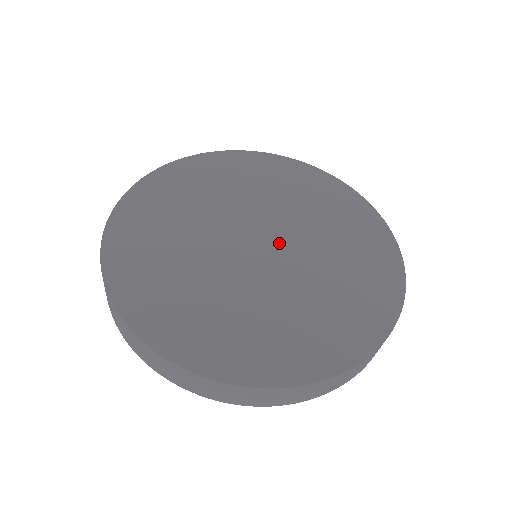
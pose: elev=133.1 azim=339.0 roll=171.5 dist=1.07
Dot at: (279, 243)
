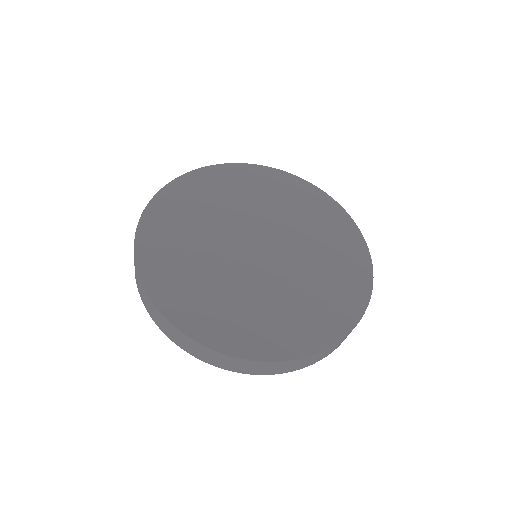
Dot at: (270, 239)
